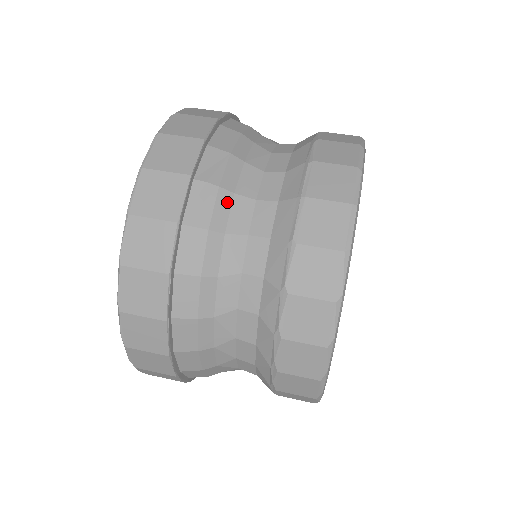
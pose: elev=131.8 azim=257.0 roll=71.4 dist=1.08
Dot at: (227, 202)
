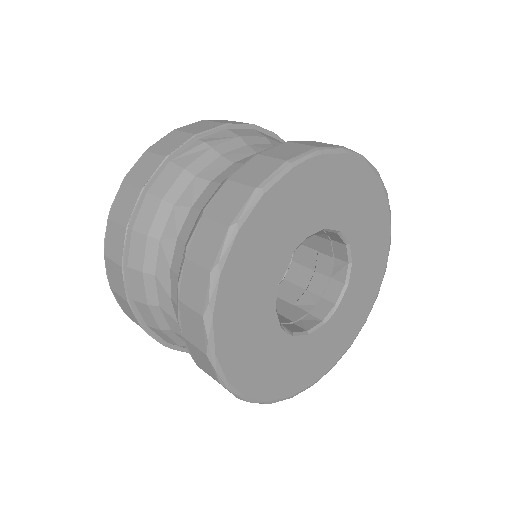
Dot at: (211, 158)
